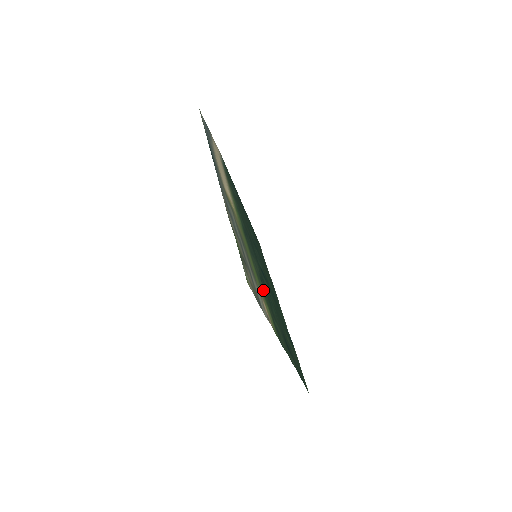
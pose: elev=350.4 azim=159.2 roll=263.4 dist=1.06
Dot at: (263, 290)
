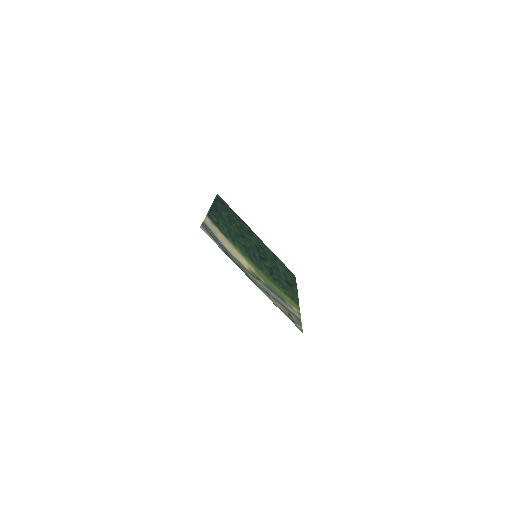
Dot at: (279, 286)
